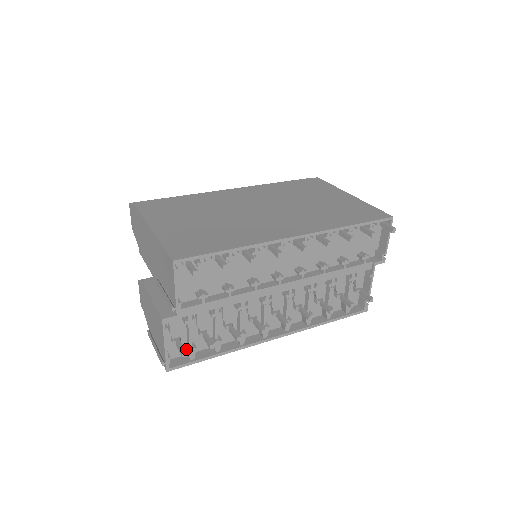
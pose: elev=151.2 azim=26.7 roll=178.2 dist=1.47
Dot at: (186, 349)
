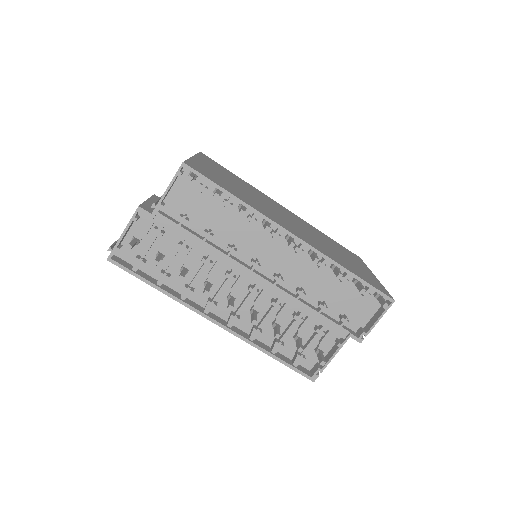
Dot at: (137, 256)
